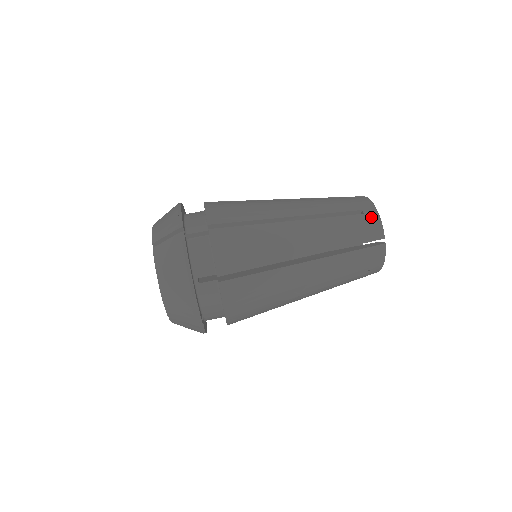
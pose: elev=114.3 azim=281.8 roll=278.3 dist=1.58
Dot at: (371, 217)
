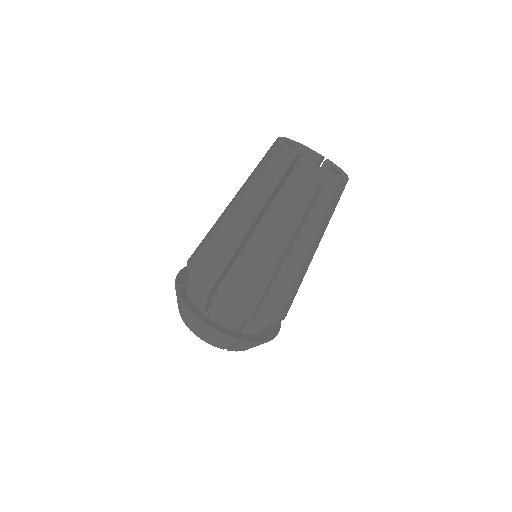
Dot at: (329, 185)
